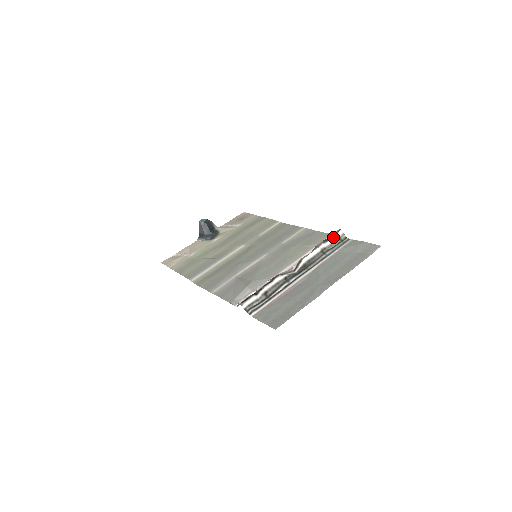
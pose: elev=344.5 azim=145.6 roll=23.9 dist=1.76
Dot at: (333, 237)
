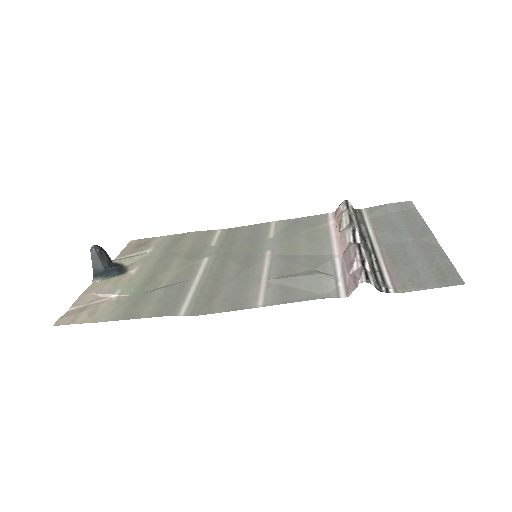
Dot at: (349, 207)
